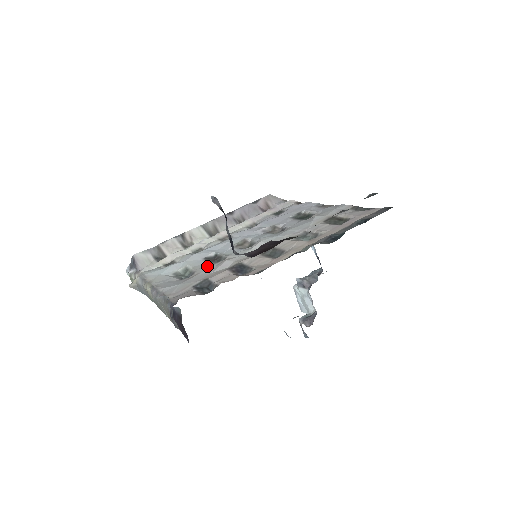
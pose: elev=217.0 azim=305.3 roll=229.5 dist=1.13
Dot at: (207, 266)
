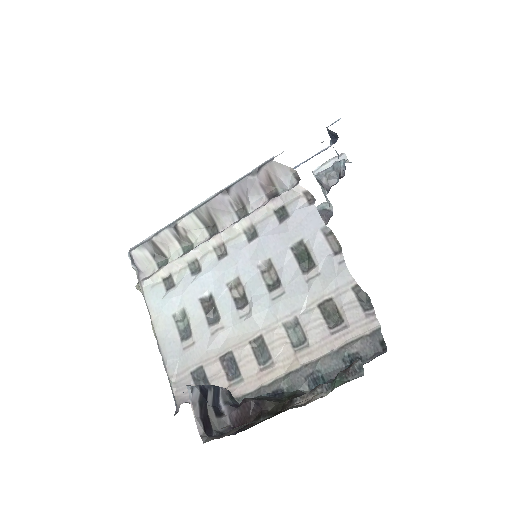
Dot at: (202, 328)
